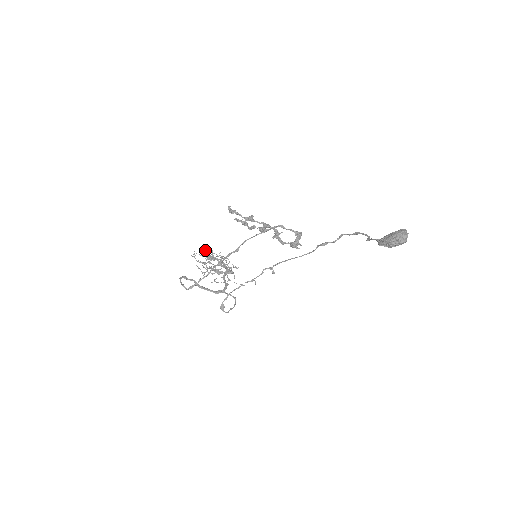
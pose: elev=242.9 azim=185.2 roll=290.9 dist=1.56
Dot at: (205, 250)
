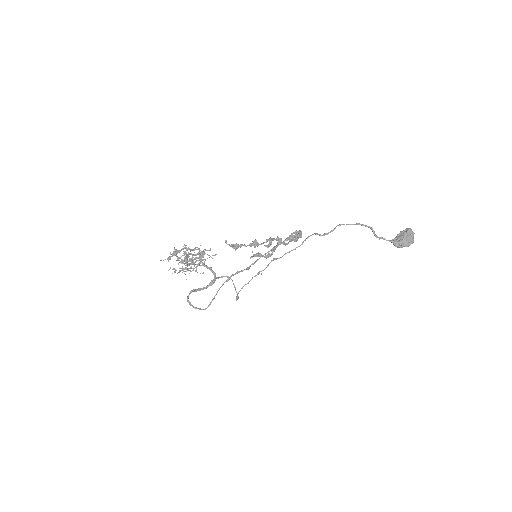
Dot at: occluded
